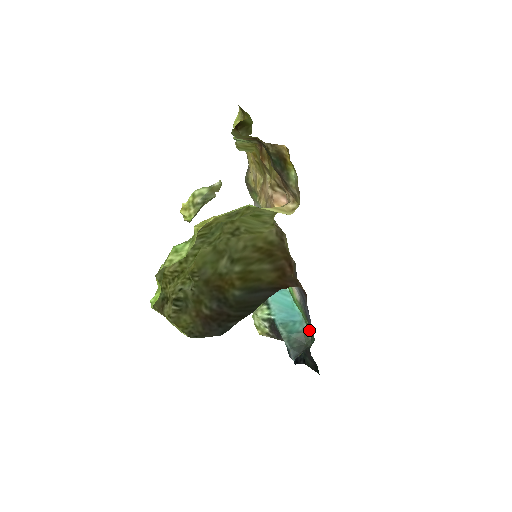
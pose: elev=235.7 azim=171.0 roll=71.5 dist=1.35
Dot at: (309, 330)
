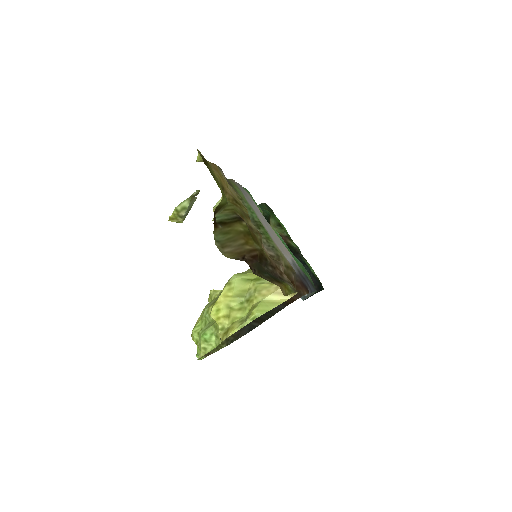
Dot at: (311, 281)
